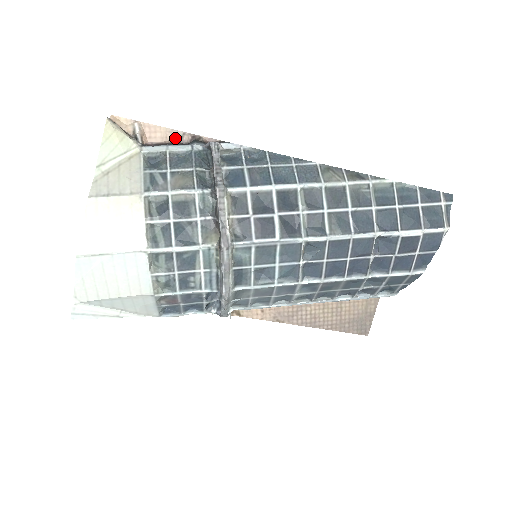
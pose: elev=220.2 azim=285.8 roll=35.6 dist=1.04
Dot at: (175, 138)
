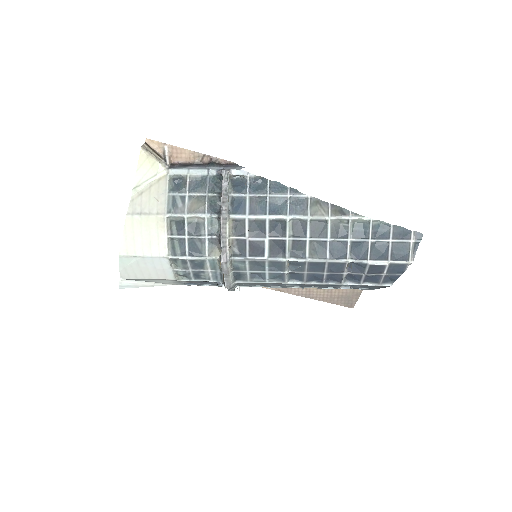
Dot at: (197, 159)
